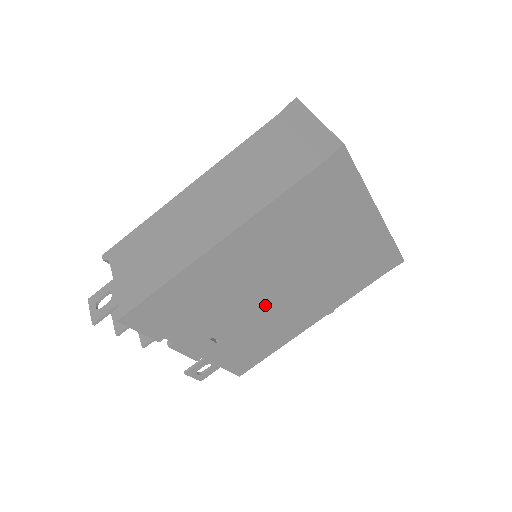
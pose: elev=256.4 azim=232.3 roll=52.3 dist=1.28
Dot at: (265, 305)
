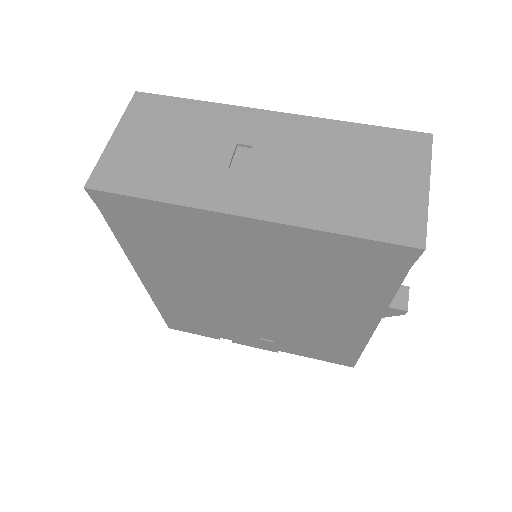
Dot at: (268, 315)
